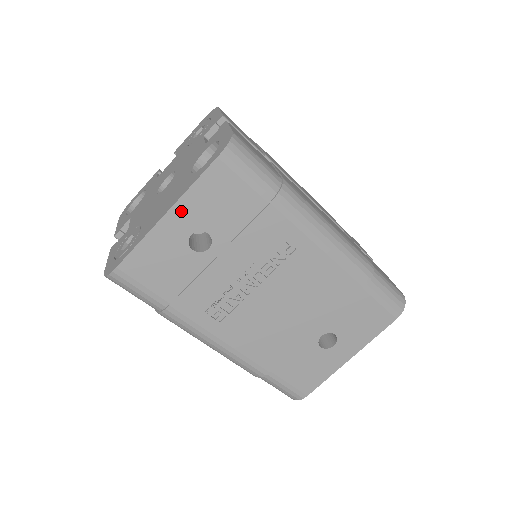
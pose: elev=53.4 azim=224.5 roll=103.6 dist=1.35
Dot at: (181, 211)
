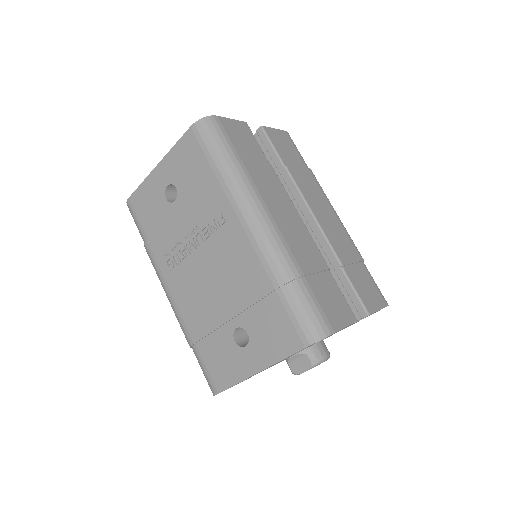
Dot at: (166, 165)
